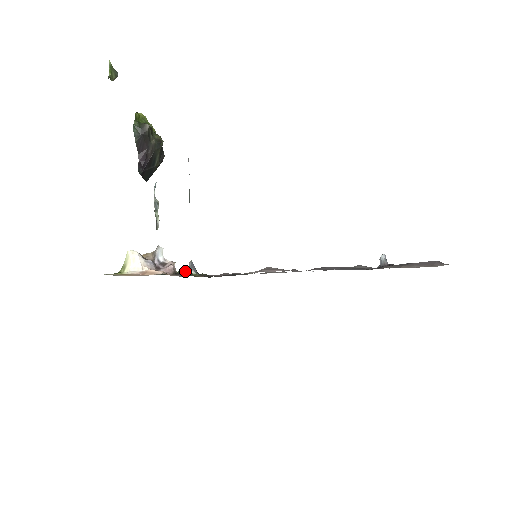
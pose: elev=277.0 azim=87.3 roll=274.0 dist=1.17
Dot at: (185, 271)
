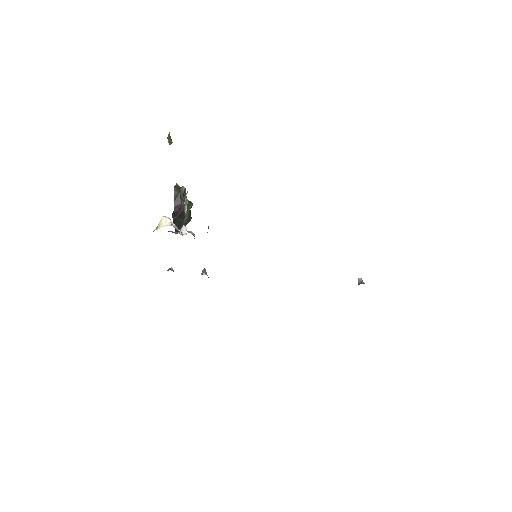
Dot at: occluded
